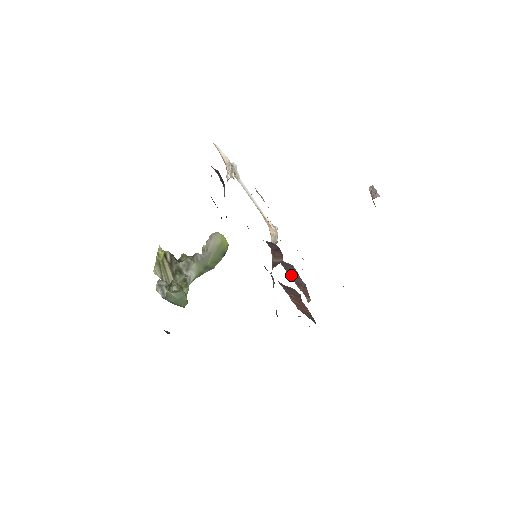
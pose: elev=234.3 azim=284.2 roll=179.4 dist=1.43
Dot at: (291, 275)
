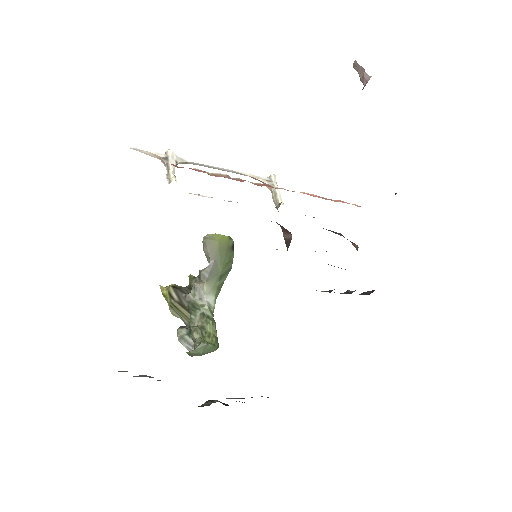
Dot at: occluded
